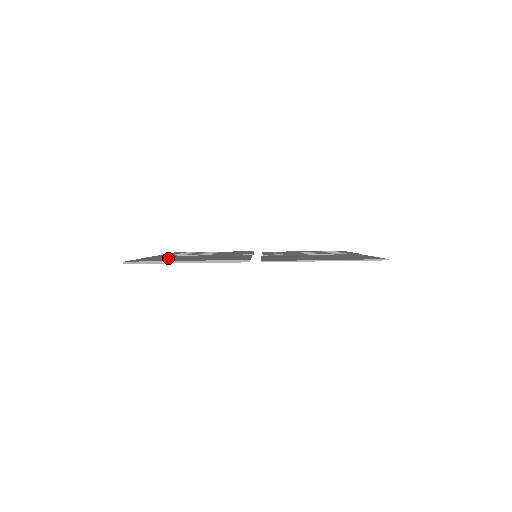
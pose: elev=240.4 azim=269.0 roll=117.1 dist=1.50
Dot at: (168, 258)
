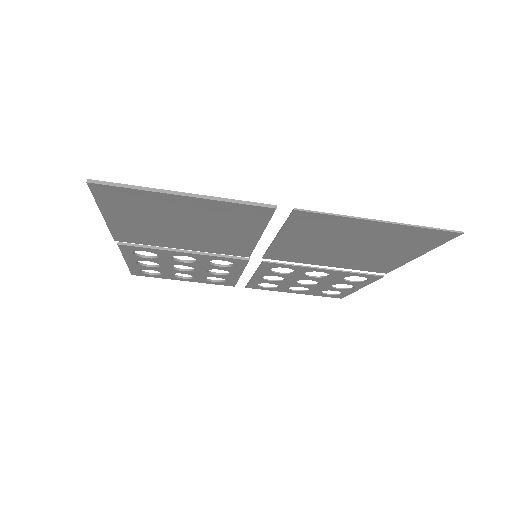
Dot at: occluded
